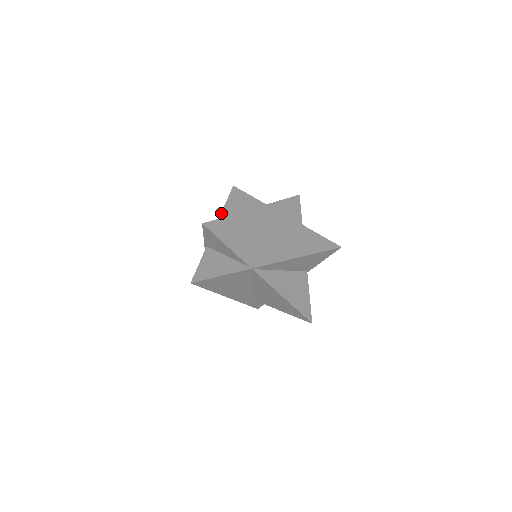
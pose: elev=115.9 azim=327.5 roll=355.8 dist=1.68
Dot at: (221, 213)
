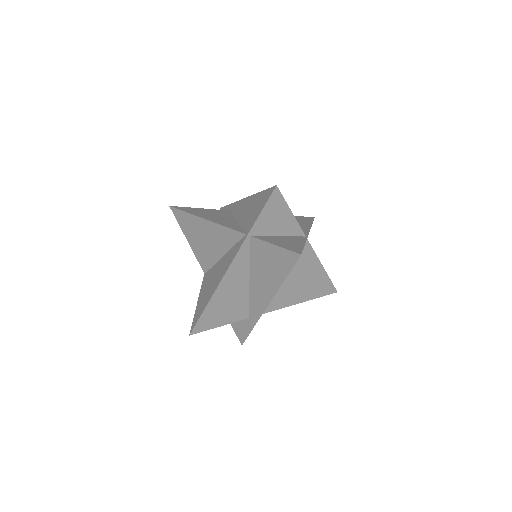
Dot at: (206, 219)
